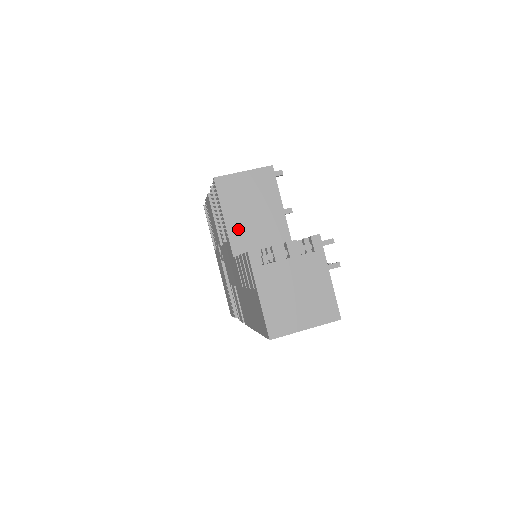
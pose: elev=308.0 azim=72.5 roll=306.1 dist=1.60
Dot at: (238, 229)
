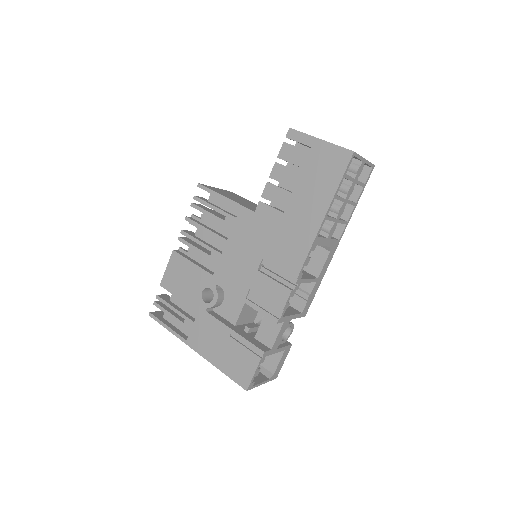
Dot at: (241, 203)
